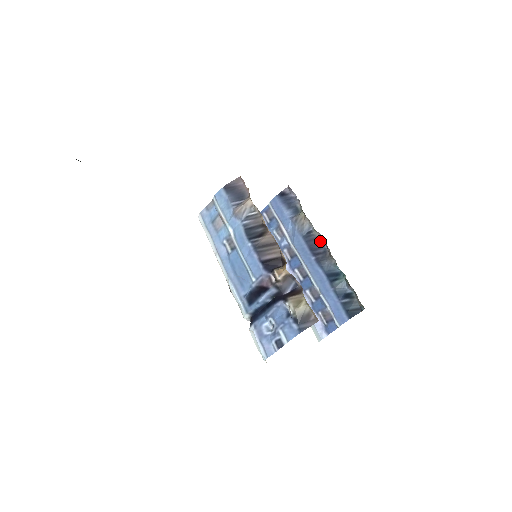
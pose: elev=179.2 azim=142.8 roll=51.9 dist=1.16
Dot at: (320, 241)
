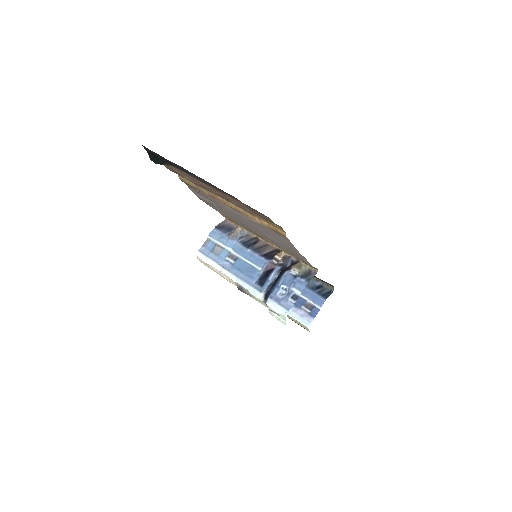
Dot at: occluded
